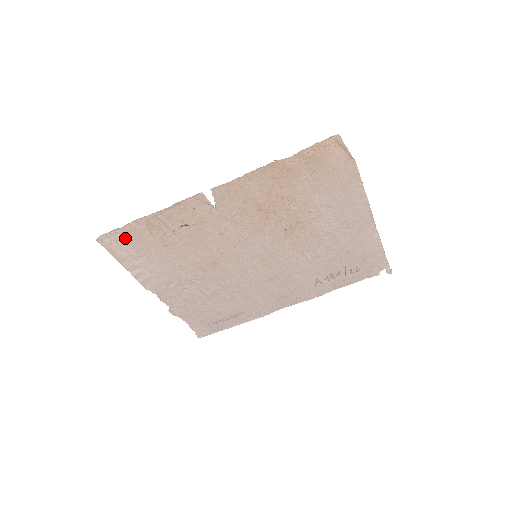
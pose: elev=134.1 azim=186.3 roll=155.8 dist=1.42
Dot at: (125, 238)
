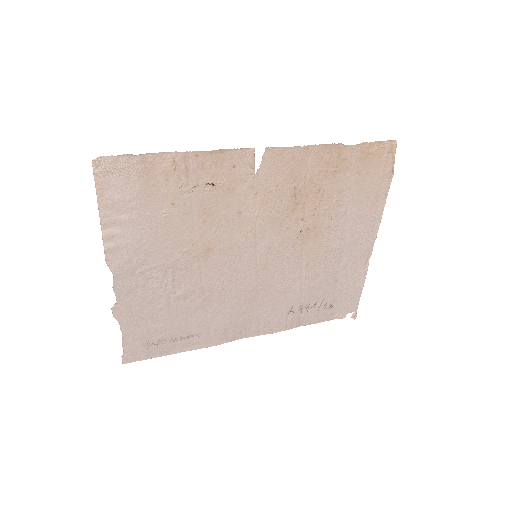
Dot at: (131, 173)
